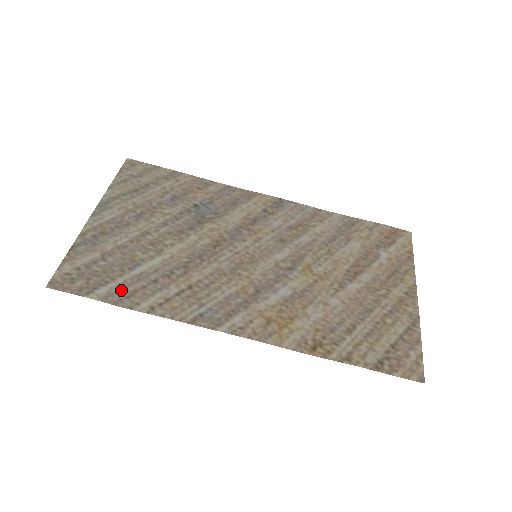
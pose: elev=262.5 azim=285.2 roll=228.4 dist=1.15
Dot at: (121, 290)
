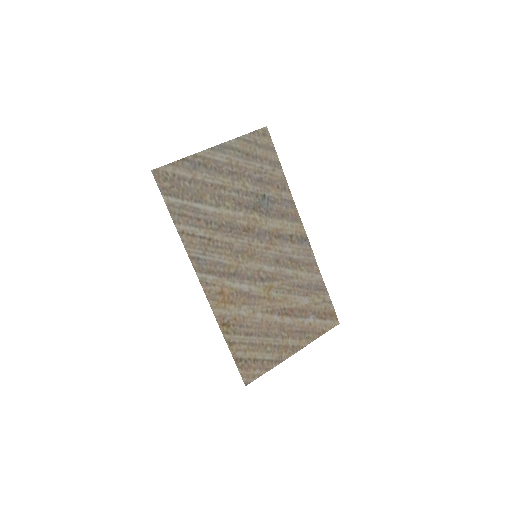
Dot at: (180, 208)
